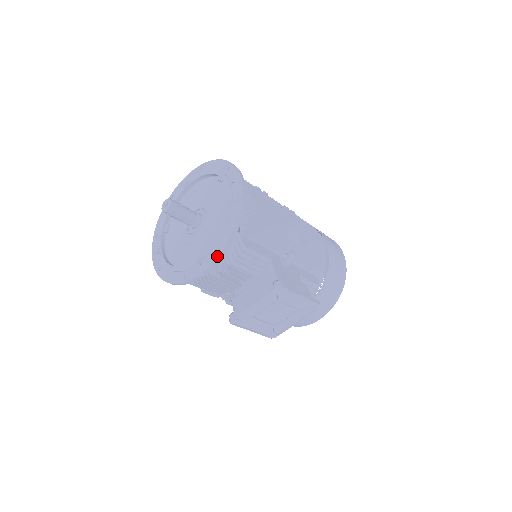
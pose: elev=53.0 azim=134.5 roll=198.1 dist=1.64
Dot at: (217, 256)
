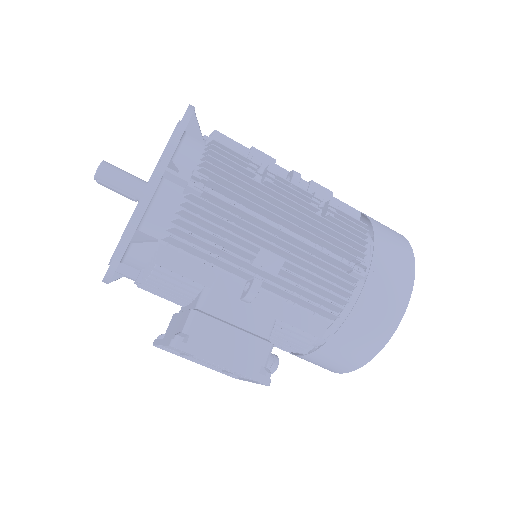
Dot at: occluded
